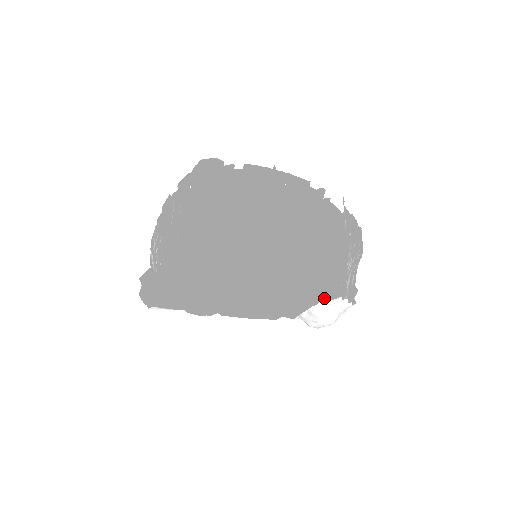
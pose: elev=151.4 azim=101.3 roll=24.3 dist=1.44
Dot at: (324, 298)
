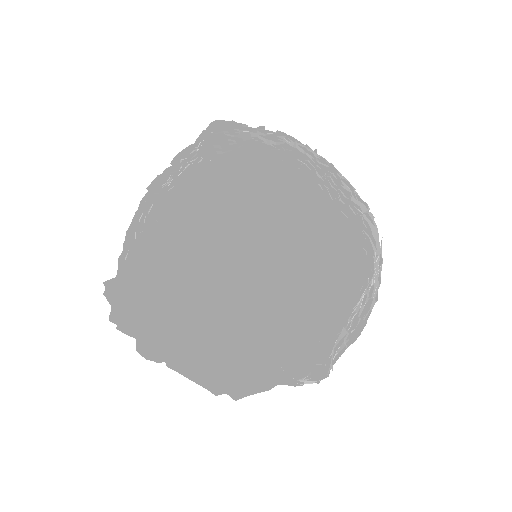
Dot at: (322, 314)
